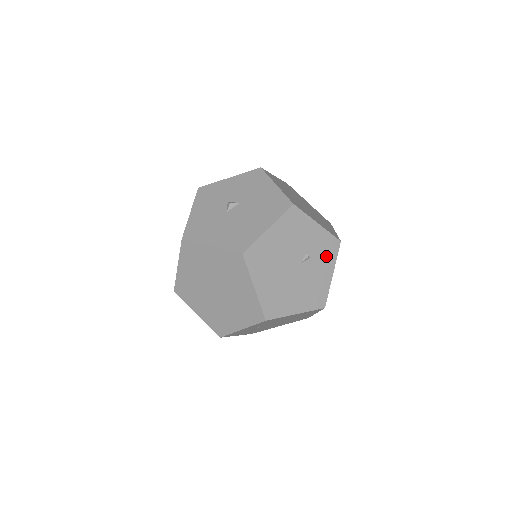
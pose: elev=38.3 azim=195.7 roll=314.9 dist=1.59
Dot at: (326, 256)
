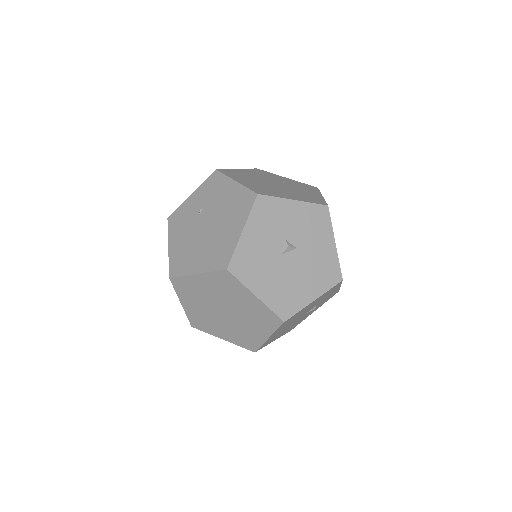
Dot at: occluded
